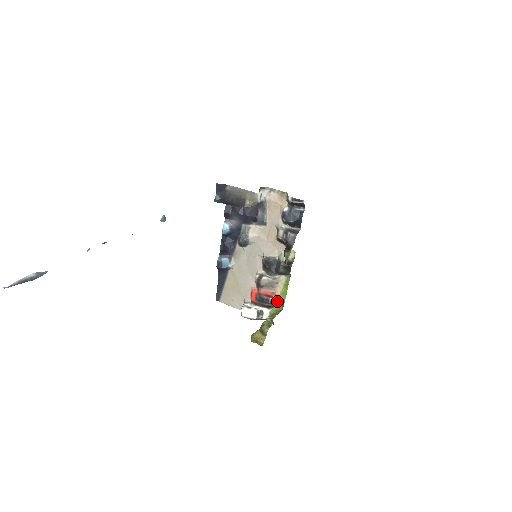
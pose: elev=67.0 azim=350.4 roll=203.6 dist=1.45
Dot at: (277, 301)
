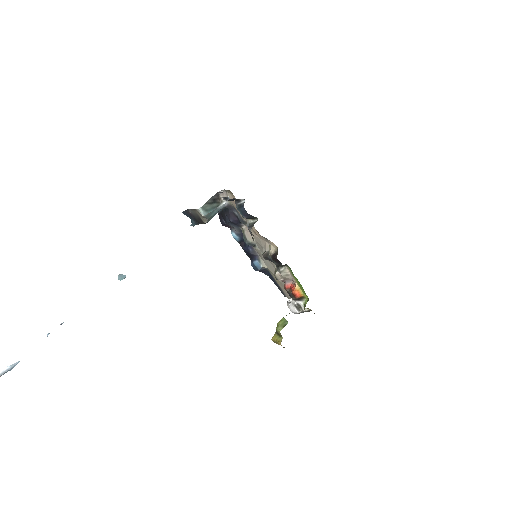
Dot at: (299, 292)
